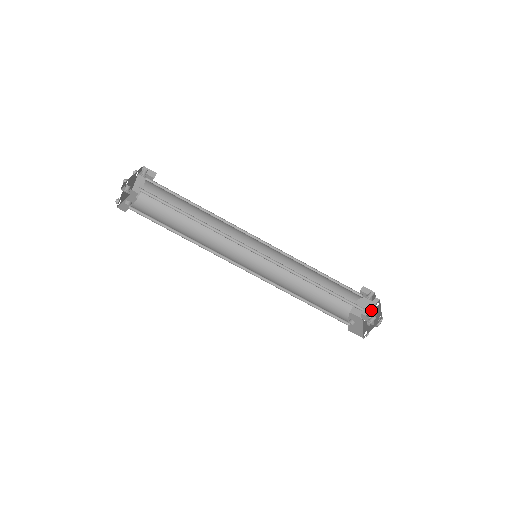
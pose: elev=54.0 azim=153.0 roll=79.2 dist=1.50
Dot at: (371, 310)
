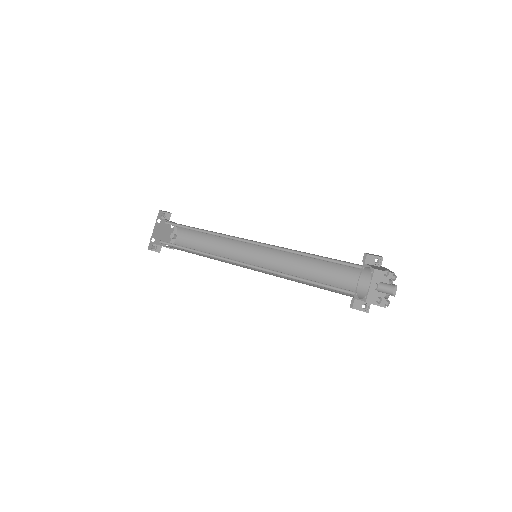
Dot at: occluded
